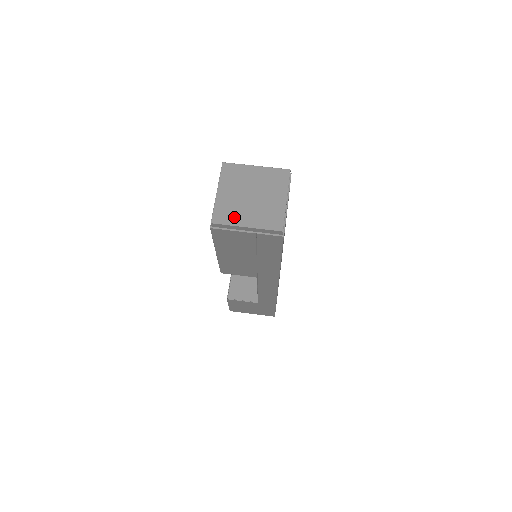
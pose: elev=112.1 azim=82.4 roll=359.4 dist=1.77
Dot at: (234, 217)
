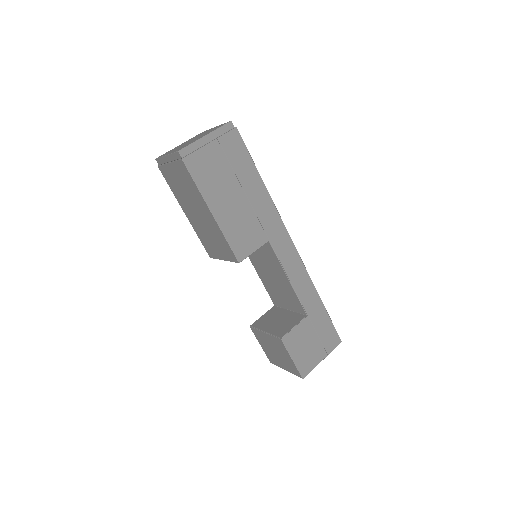
Dot at: (191, 142)
